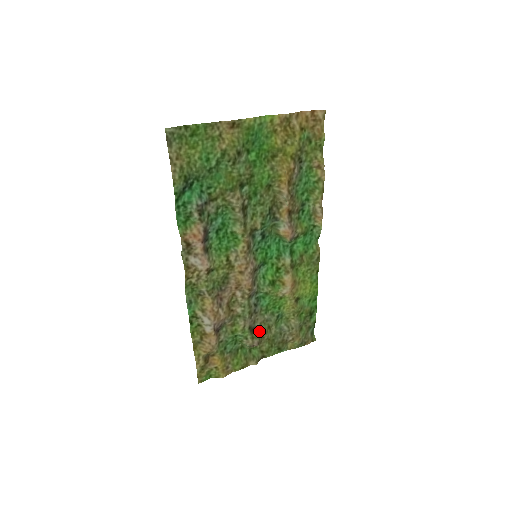
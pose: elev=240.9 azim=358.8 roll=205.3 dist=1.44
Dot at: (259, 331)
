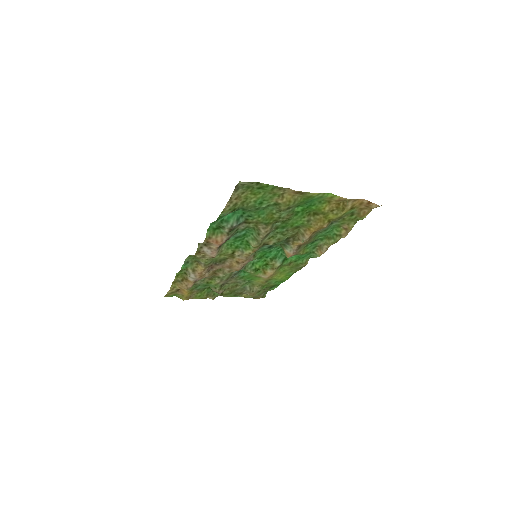
Dot at: (228, 285)
